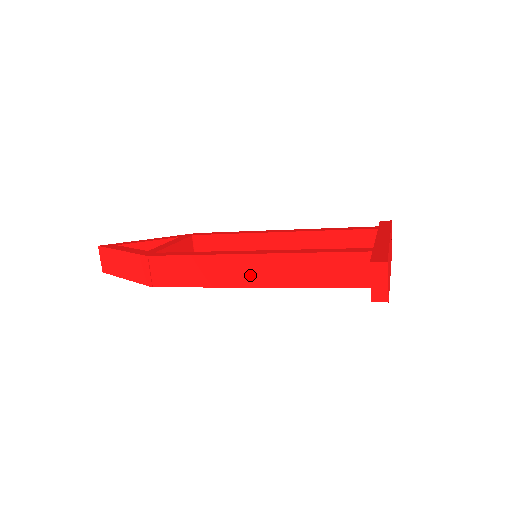
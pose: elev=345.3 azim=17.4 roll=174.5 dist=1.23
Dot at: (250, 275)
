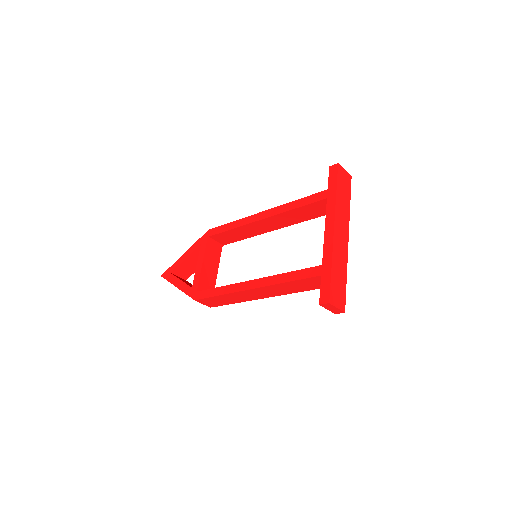
Dot at: (259, 295)
